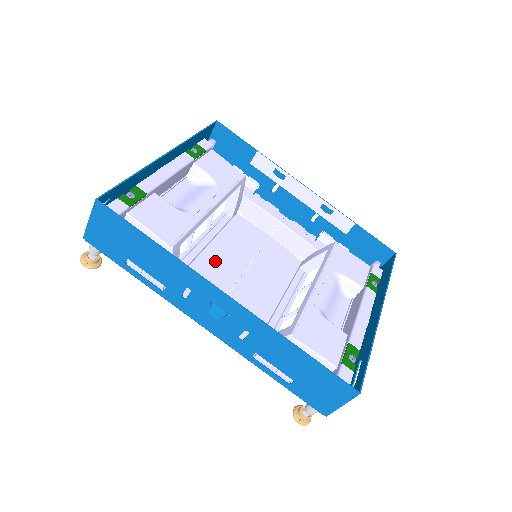
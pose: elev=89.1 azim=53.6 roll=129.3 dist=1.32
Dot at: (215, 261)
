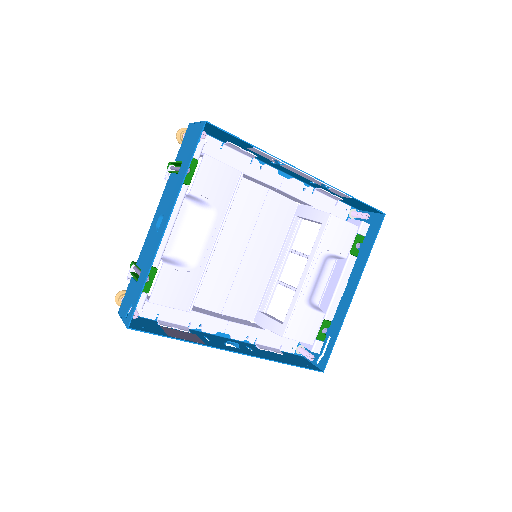
Dot at: (220, 250)
